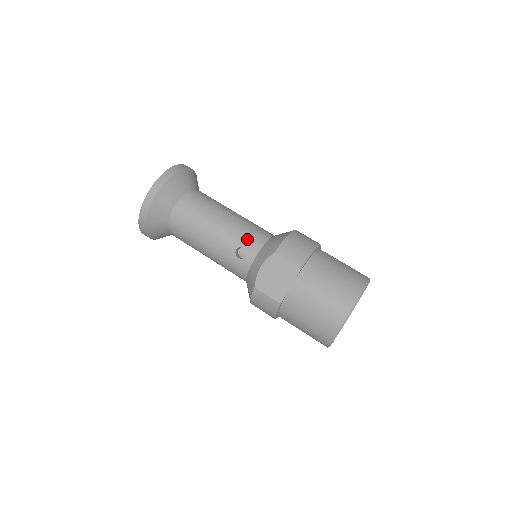
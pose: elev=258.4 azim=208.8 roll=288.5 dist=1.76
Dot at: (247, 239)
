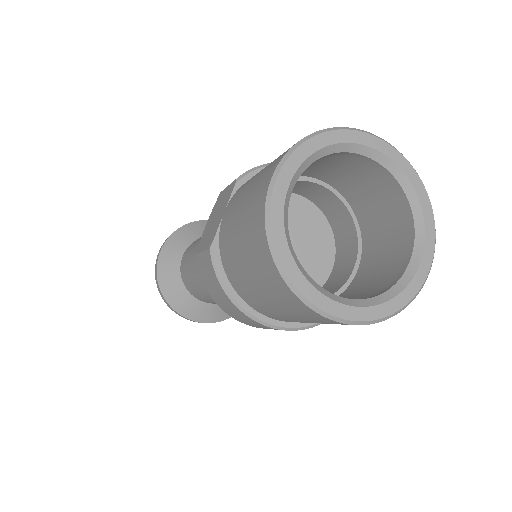
Dot at: occluded
